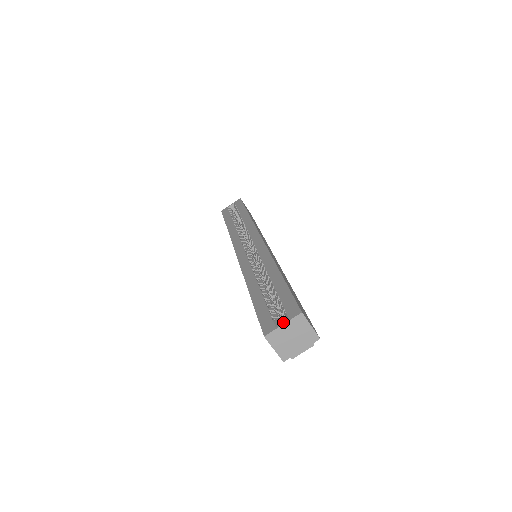
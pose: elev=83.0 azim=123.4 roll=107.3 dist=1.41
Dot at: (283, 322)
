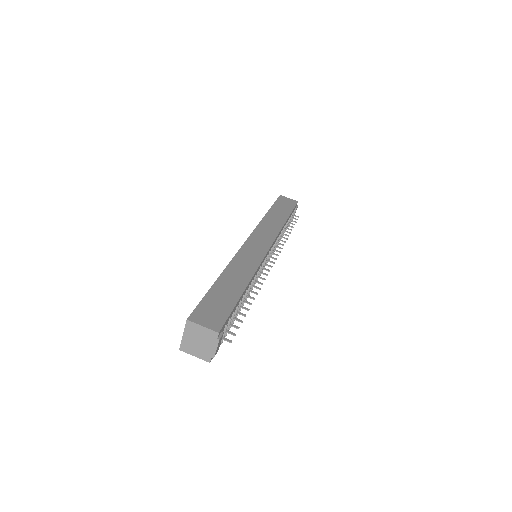
Dot at: (183, 333)
